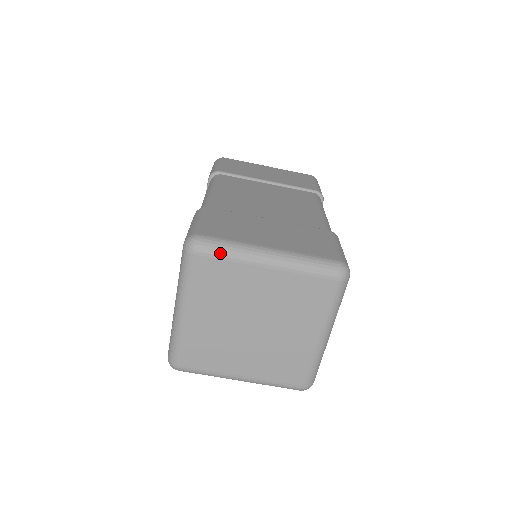
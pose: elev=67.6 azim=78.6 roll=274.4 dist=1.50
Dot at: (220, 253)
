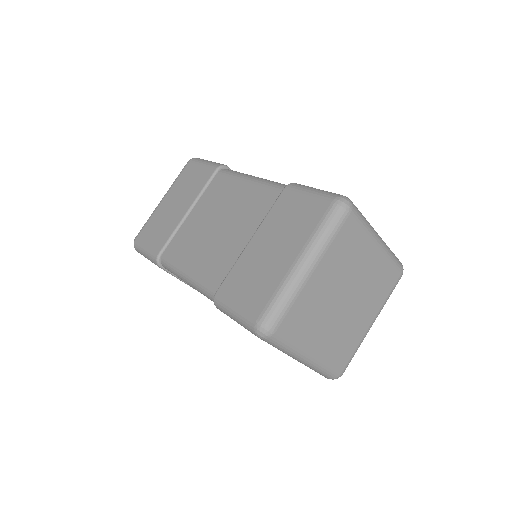
Dot at: (361, 219)
